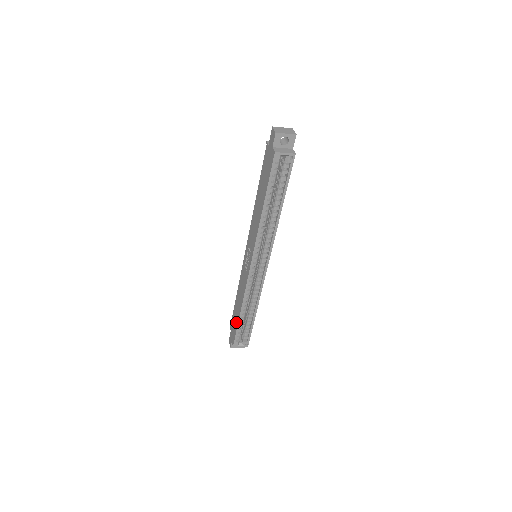
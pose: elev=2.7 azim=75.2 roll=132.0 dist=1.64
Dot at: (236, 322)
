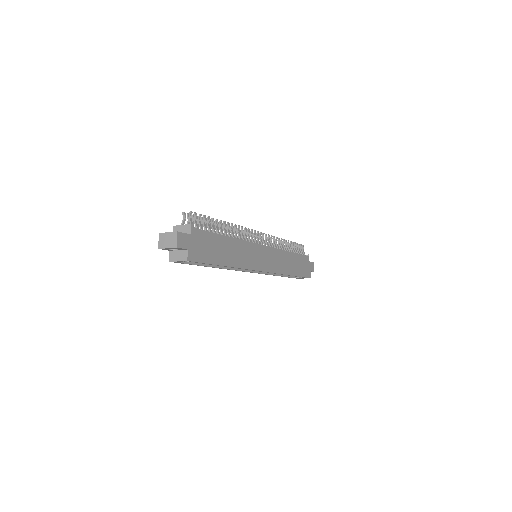
Dot at: occluded
